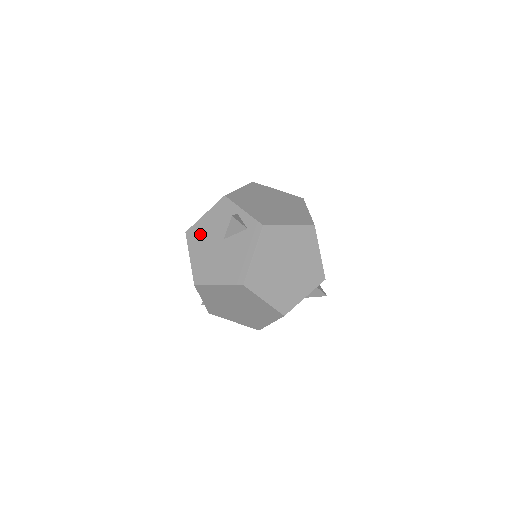
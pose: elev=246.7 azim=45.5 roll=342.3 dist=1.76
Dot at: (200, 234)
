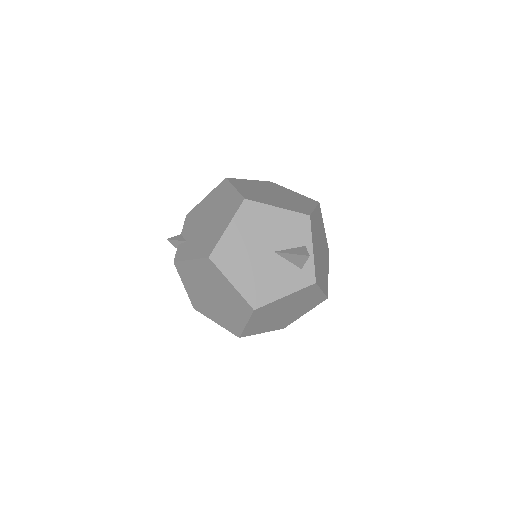
Dot at: (257, 219)
